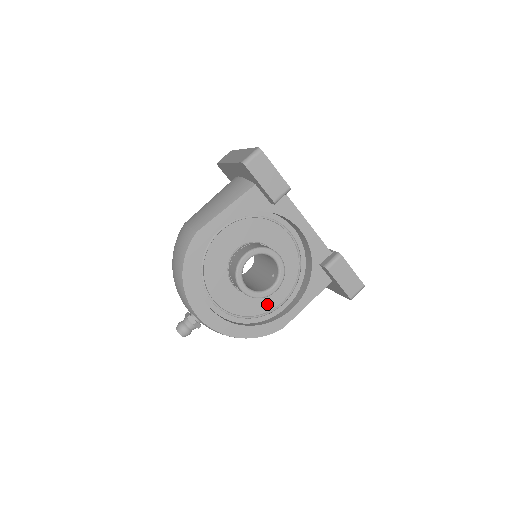
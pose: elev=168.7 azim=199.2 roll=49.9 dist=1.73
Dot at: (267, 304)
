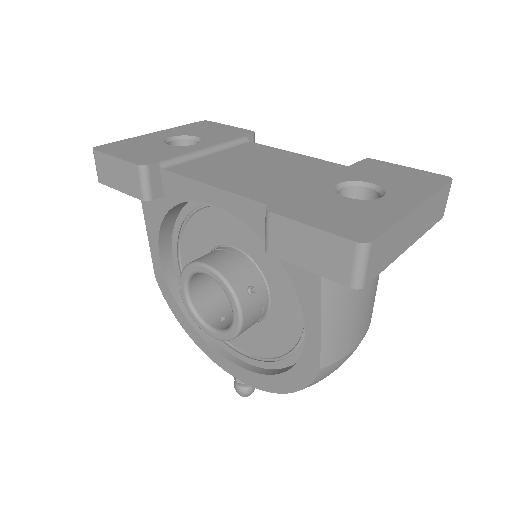
Dot at: (289, 330)
